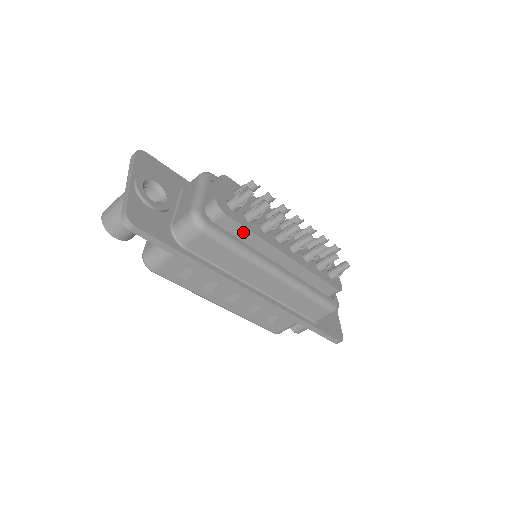
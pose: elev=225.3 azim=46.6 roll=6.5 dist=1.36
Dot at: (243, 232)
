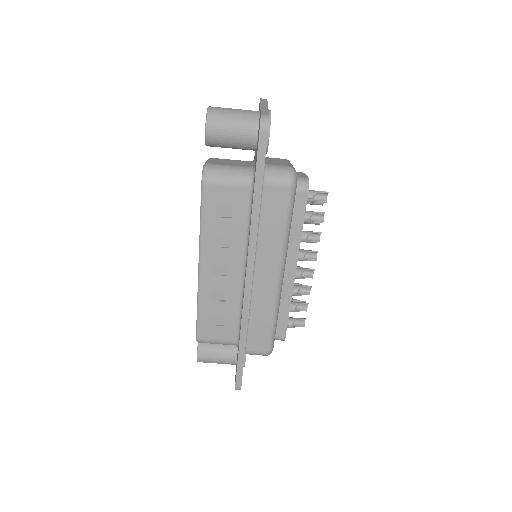
Dot at: (298, 220)
